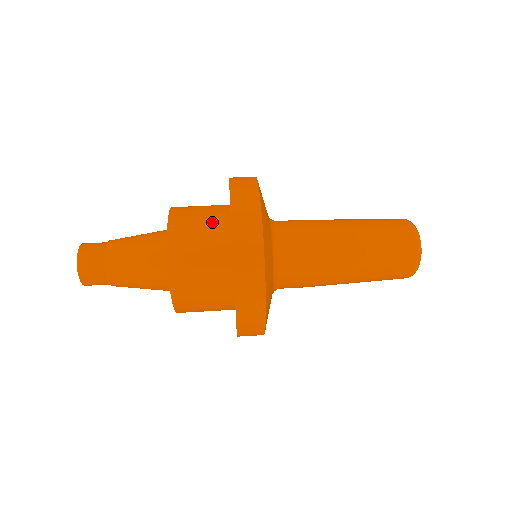
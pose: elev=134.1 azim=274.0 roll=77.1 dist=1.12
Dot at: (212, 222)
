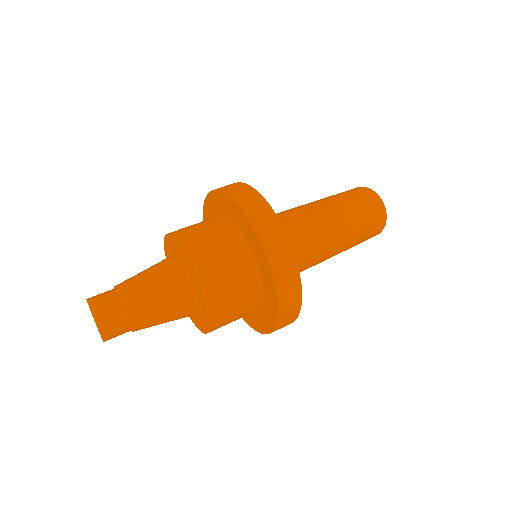
Dot at: (209, 221)
